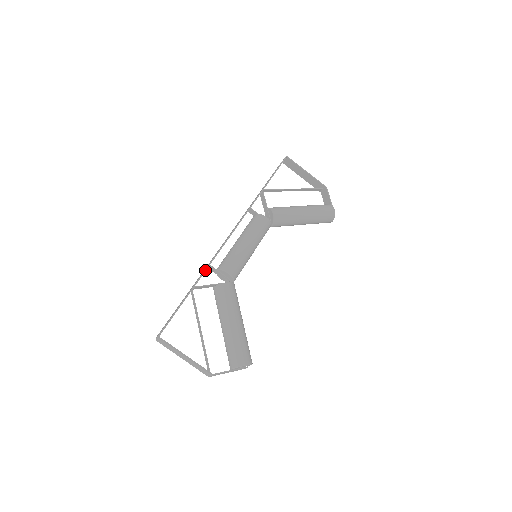
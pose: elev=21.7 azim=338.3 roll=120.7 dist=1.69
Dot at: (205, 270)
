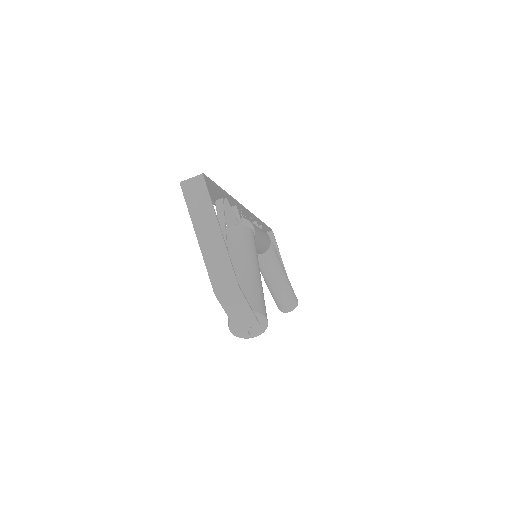
Dot at: (236, 200)
